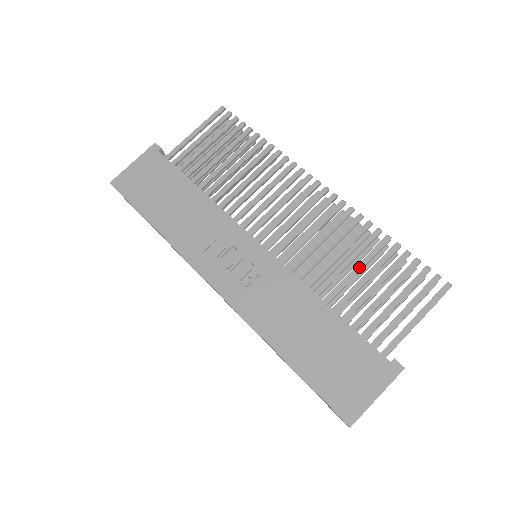
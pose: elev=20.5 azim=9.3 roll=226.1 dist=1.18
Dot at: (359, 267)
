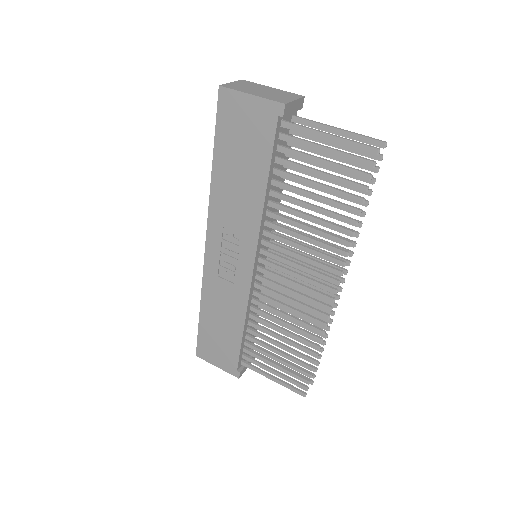
Dot at: (284, 340)
